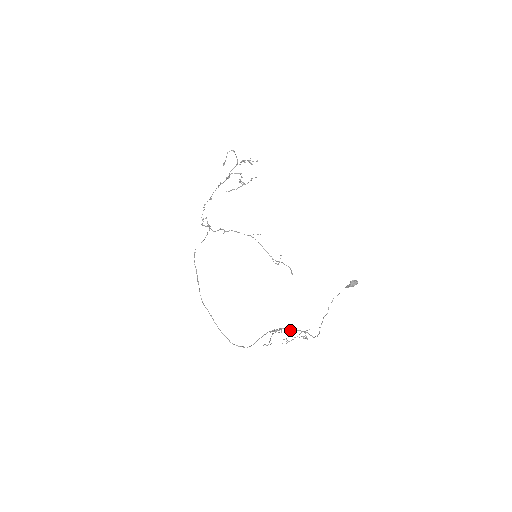
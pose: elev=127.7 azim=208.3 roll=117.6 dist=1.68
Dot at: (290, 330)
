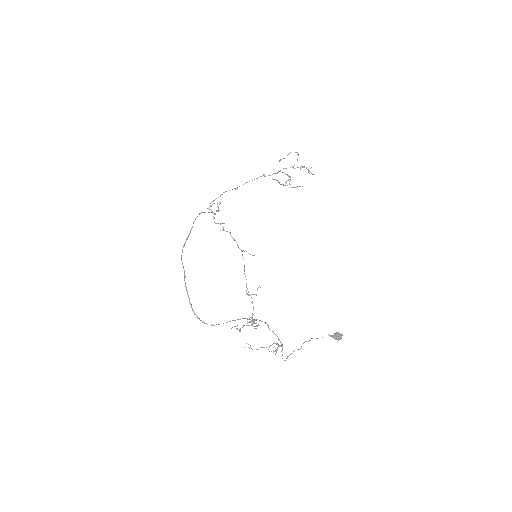
Dot at: occluded
